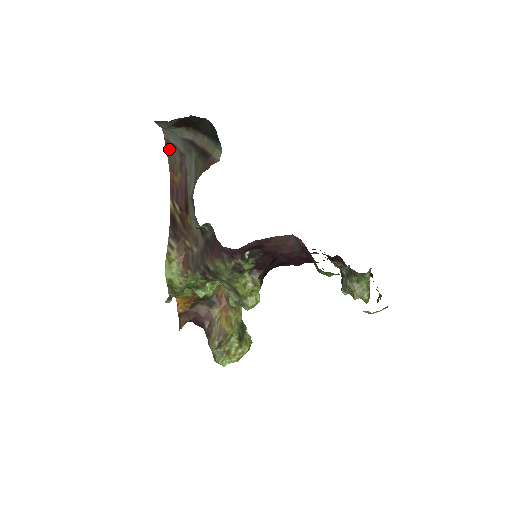
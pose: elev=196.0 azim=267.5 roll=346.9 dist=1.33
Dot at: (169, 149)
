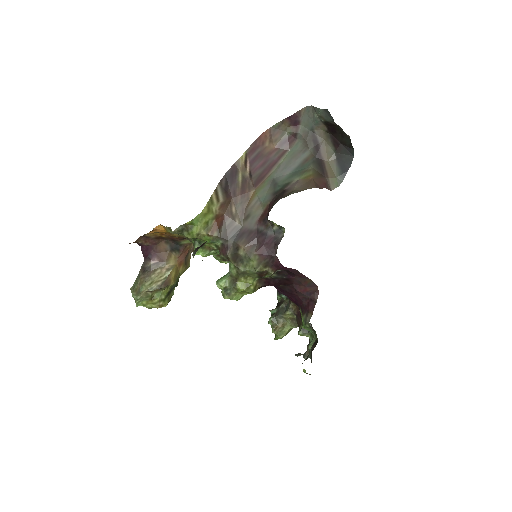
Dot at: (291, 120)
